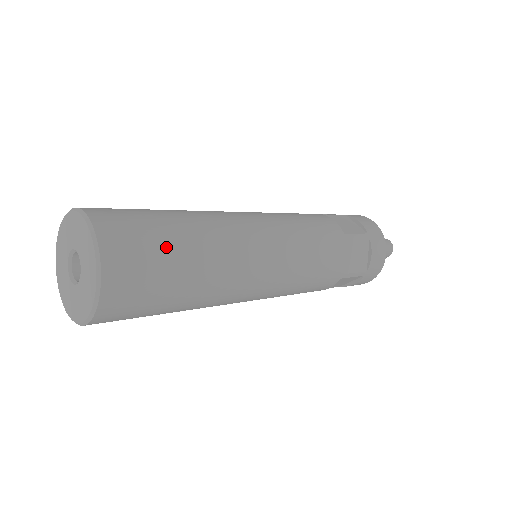
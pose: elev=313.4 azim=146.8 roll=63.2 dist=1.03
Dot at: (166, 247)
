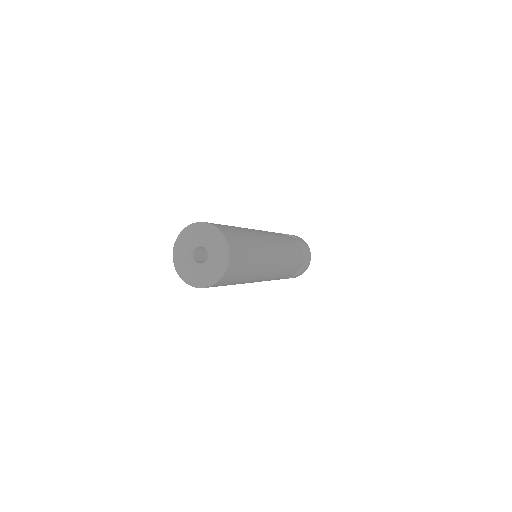
Dot at: (240, 235)
